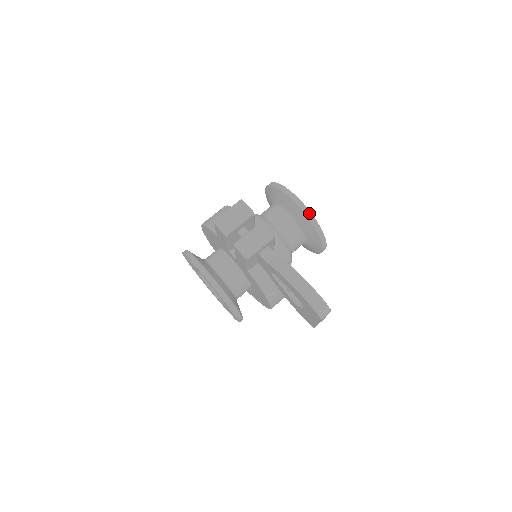
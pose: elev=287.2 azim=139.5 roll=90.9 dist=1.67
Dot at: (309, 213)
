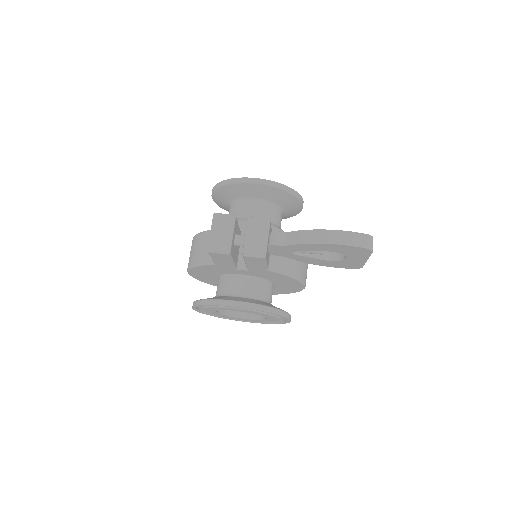
Dot at: (271, 183)
